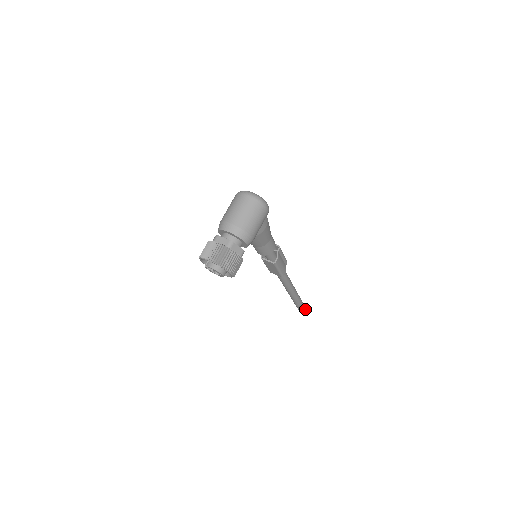
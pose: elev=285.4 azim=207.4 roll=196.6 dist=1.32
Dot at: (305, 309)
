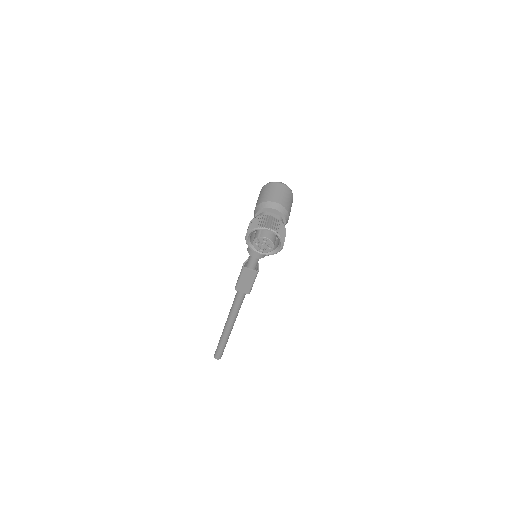
Dot at: occluded
